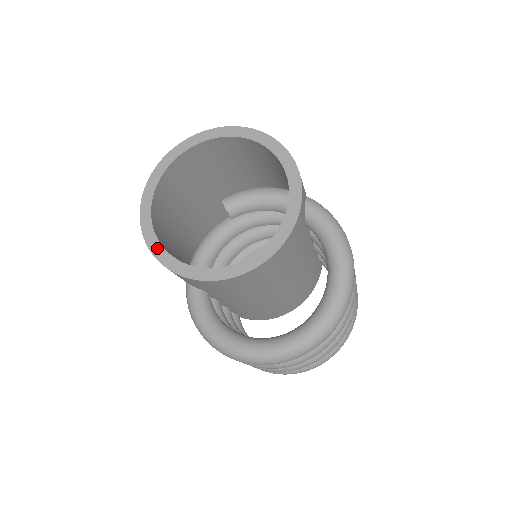
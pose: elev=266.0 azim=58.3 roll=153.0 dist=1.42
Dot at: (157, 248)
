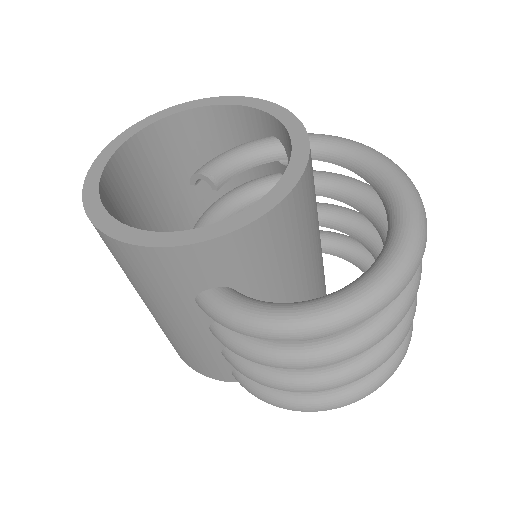
Dot at: (143, 236)
